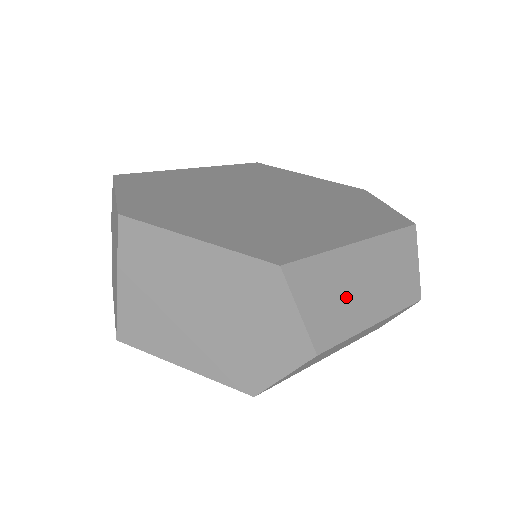
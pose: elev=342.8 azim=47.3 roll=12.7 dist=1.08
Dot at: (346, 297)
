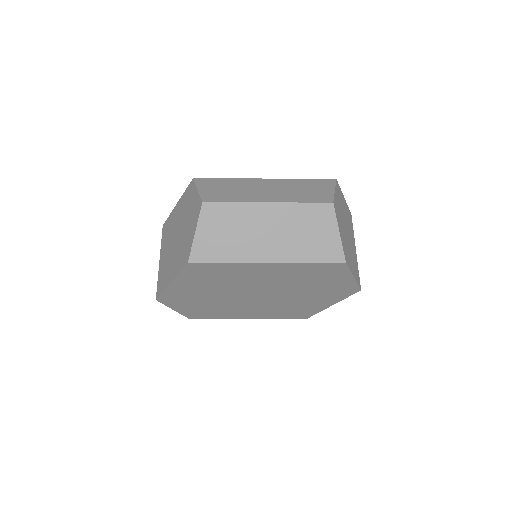
Dot at: (241, 191)
